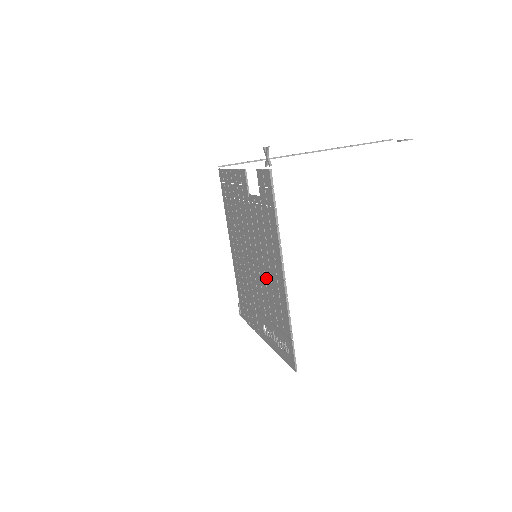
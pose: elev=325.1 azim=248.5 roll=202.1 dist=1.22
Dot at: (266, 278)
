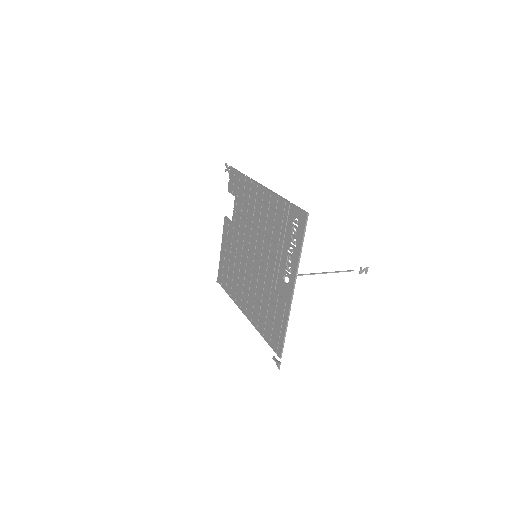
Dot at: (262, 230)
